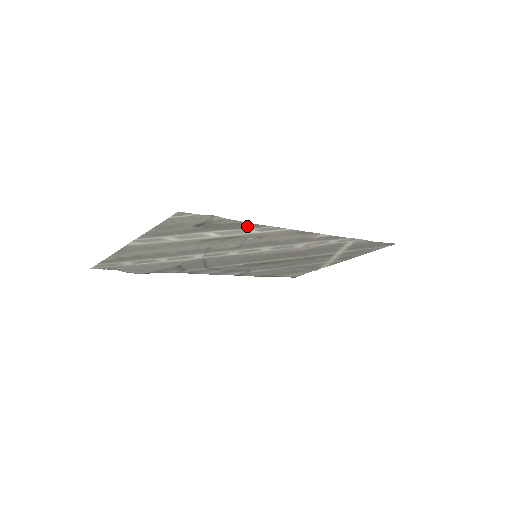
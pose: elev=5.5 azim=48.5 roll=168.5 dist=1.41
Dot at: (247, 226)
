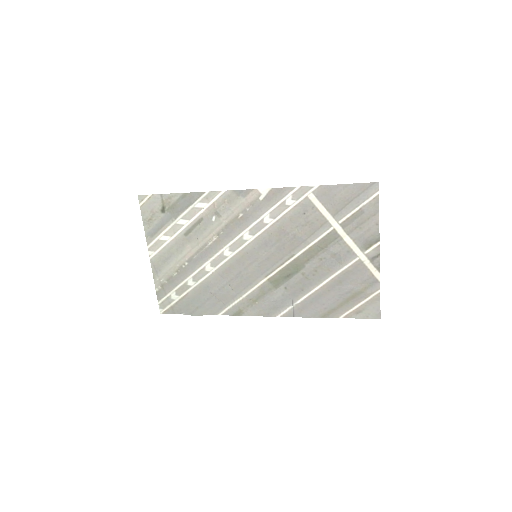
Dot at: (191, 199)
